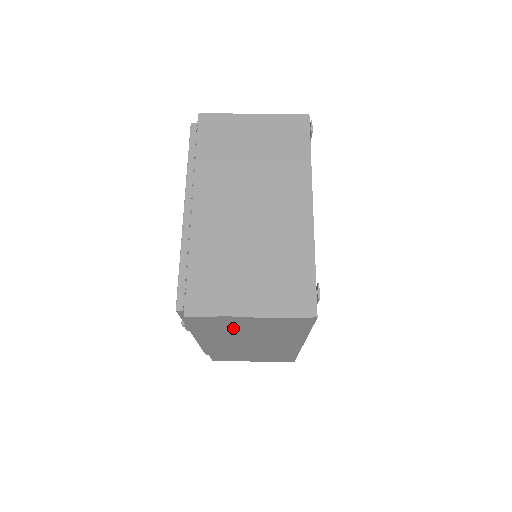
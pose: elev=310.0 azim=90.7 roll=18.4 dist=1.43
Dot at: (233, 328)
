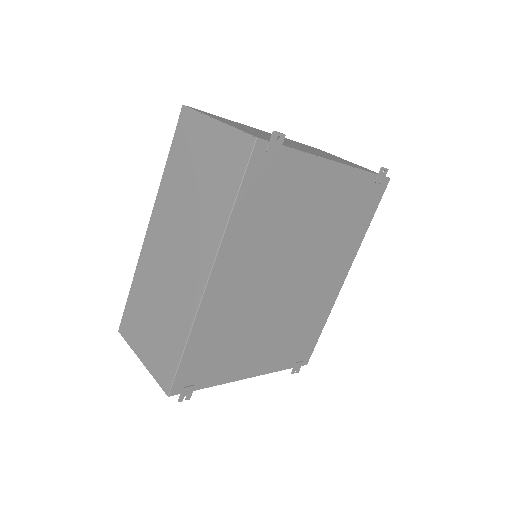
Dot at: (191, 162)
